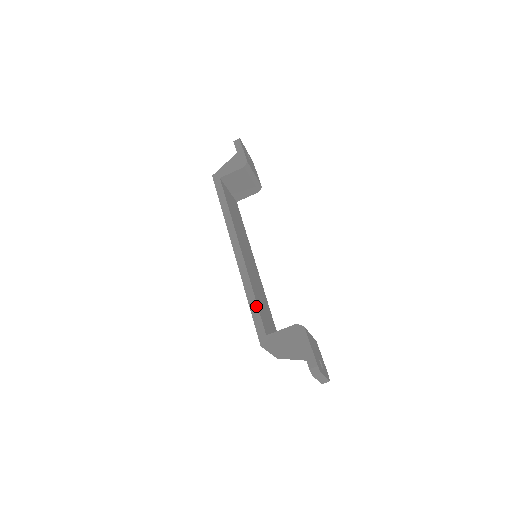
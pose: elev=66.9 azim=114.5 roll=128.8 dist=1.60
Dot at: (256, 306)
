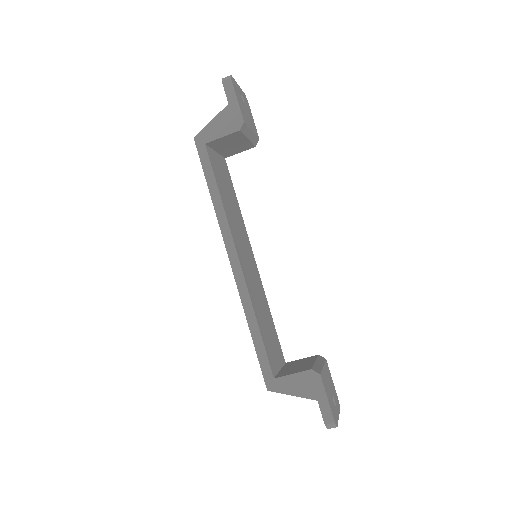
Dot at: (261, 340)
